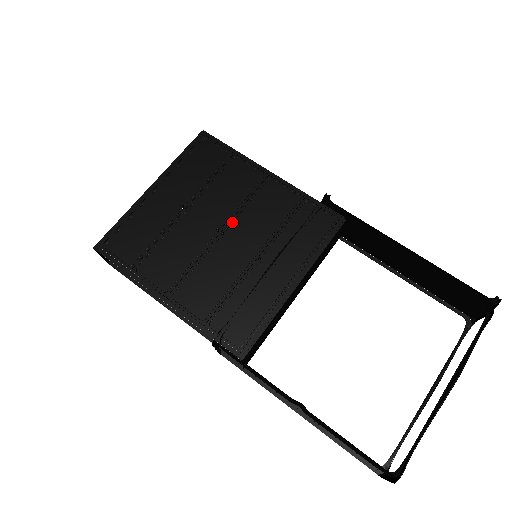
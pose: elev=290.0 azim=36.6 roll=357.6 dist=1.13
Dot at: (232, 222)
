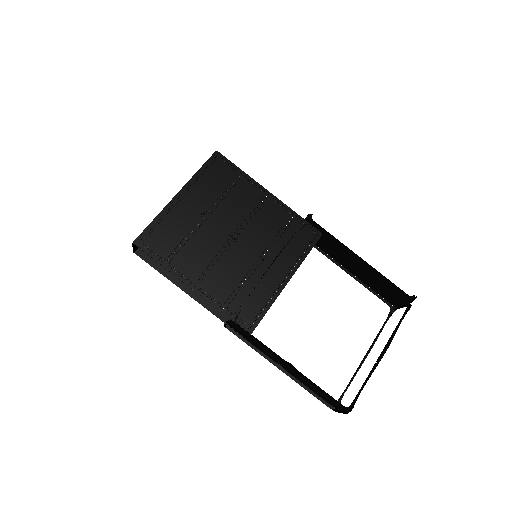
Dot at: (242, 230)
